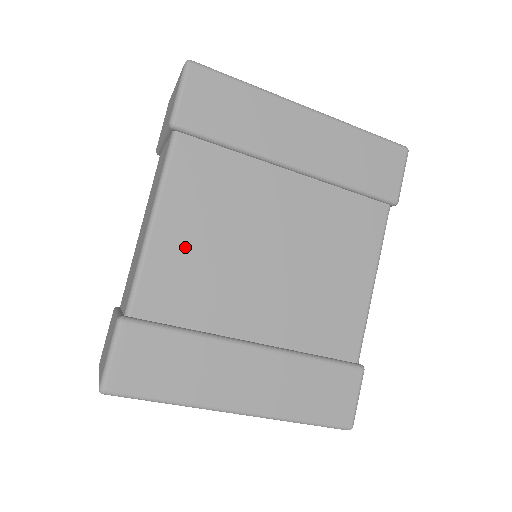
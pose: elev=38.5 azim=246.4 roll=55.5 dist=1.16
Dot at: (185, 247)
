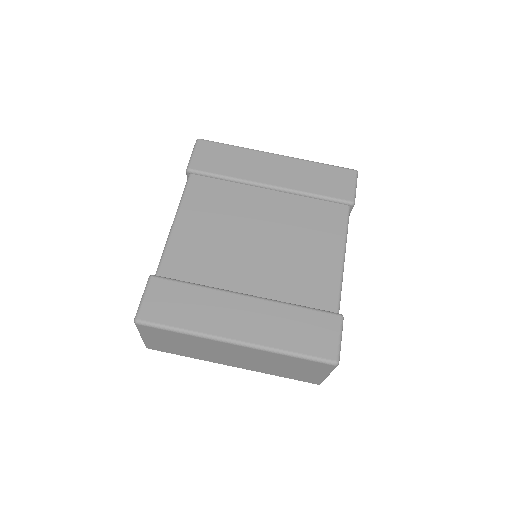
Dot at: (196, 235)
